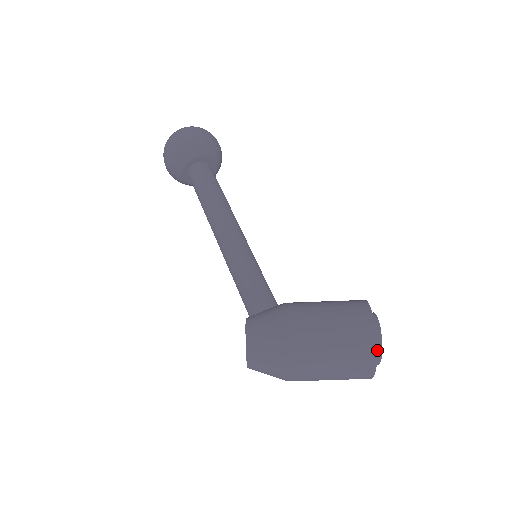
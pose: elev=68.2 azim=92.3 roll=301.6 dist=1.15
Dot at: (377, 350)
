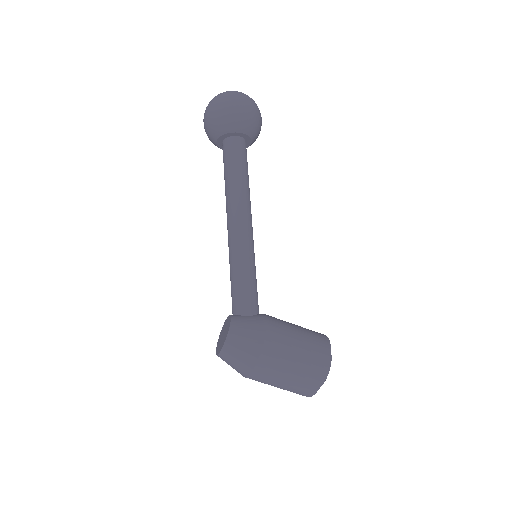
Dot at: occluded
